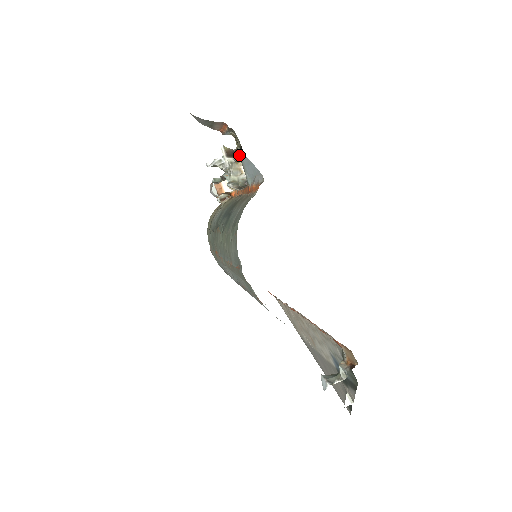
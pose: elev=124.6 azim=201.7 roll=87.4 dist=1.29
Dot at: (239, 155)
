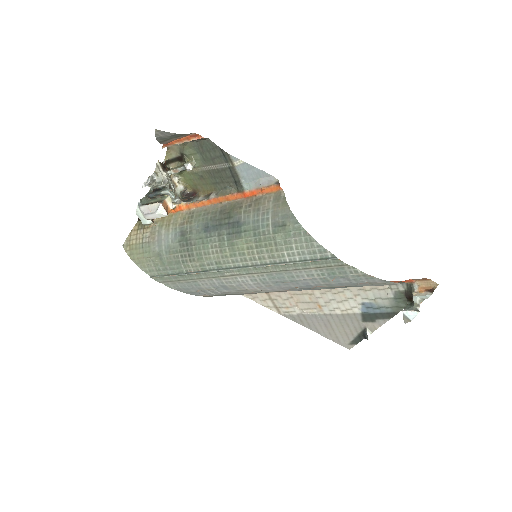
Dot at: (232, 163)
